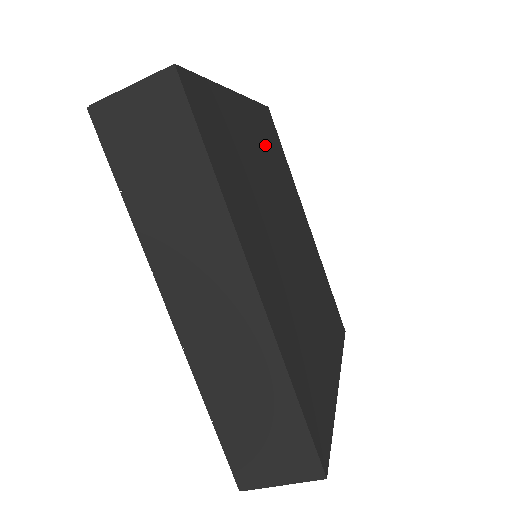
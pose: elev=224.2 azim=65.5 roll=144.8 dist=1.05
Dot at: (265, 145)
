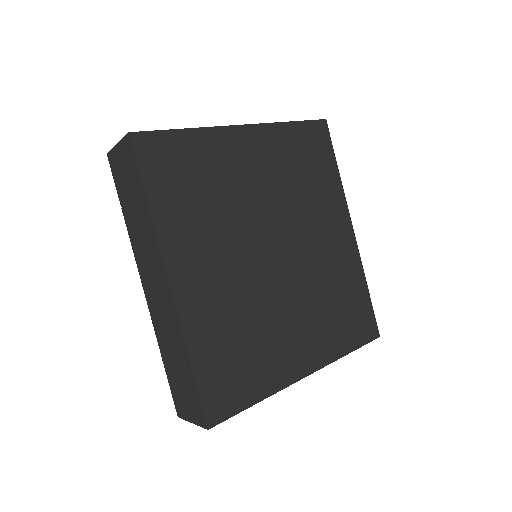
Dot at: (283, 163)
